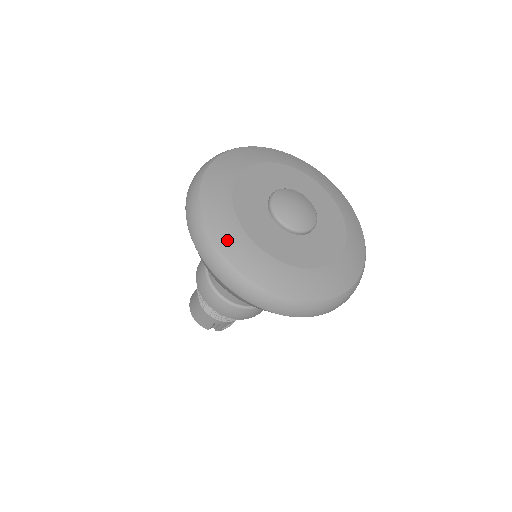
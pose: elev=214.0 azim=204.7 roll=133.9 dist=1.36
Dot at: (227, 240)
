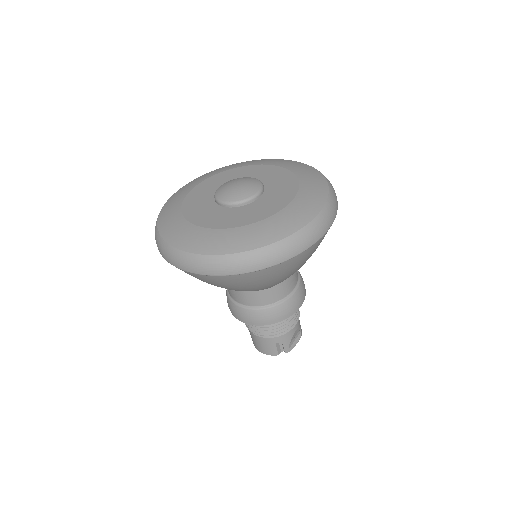
Dot at: (183, 239)
